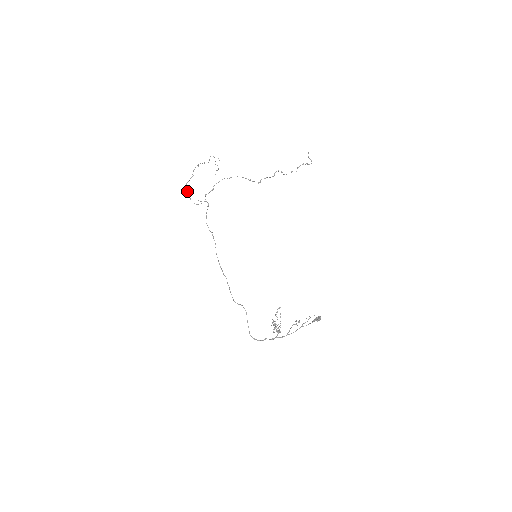
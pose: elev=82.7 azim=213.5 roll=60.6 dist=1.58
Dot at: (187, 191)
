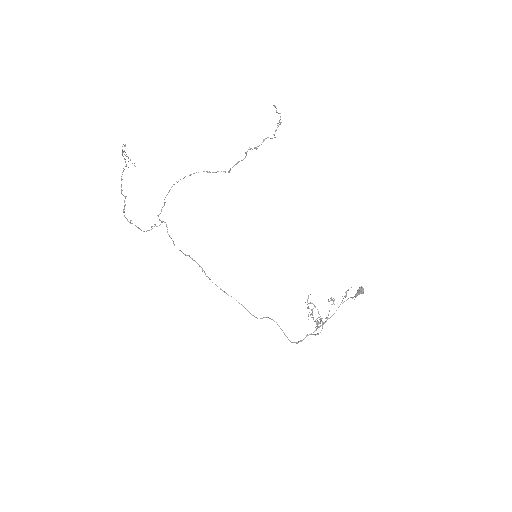
Dot at: (130, 221)
